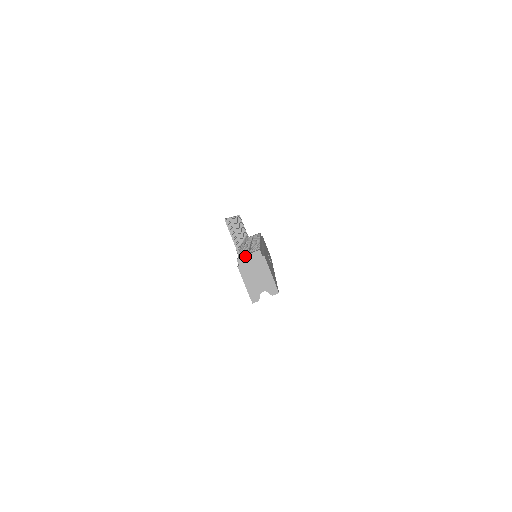
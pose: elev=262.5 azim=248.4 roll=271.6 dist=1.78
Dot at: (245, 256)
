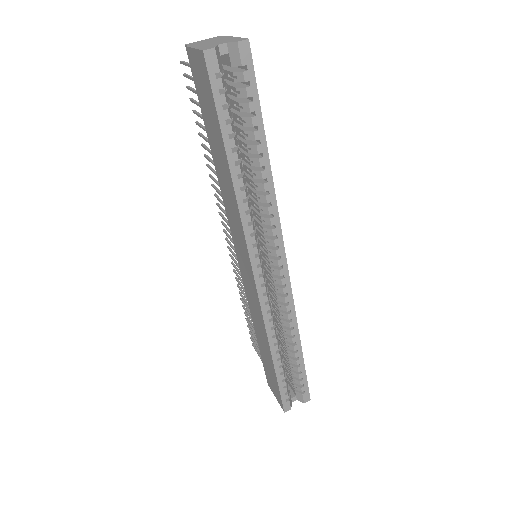
Dot at: (198, 41)
